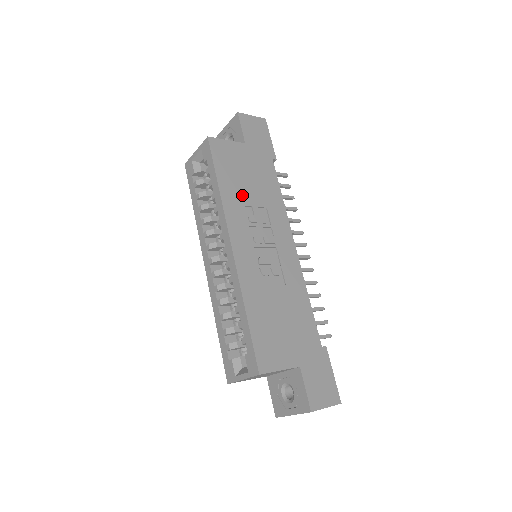
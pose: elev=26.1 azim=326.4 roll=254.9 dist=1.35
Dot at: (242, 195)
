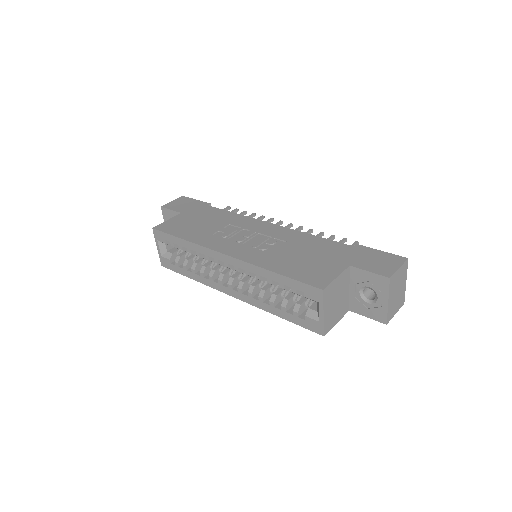
Dot at: (205, 232)
